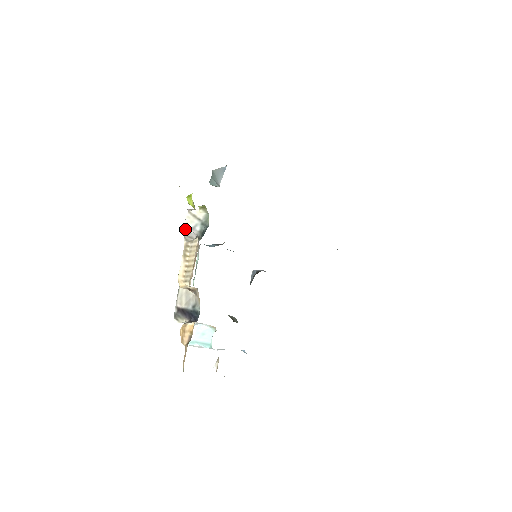
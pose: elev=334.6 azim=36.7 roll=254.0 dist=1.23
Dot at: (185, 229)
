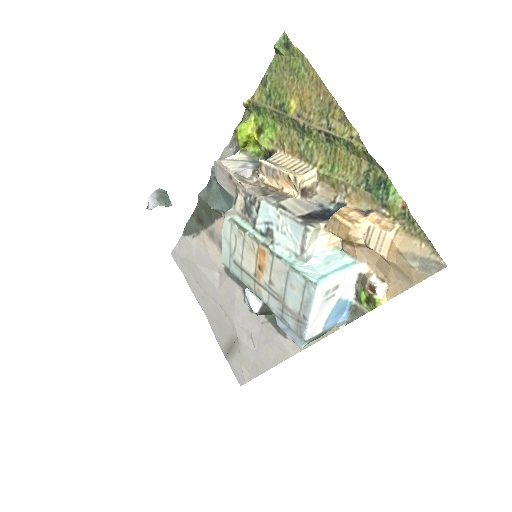
Dot at: (233, 168)
